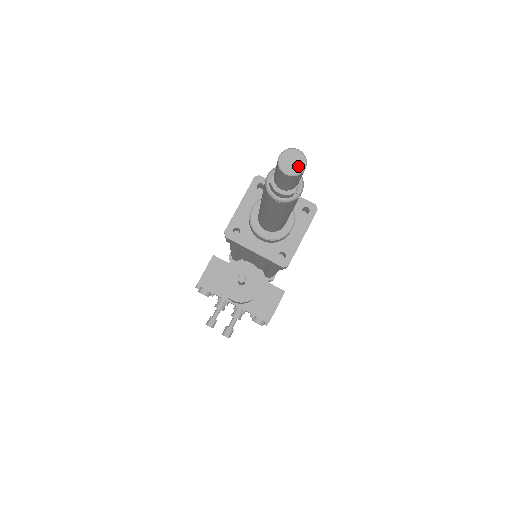
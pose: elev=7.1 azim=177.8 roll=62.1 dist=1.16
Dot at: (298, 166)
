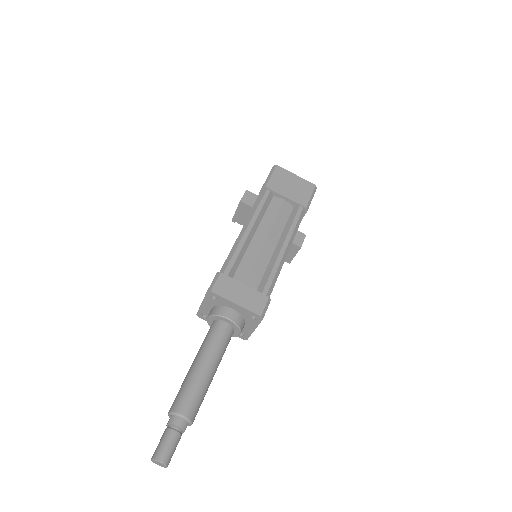
Dot at: (163, 466)
